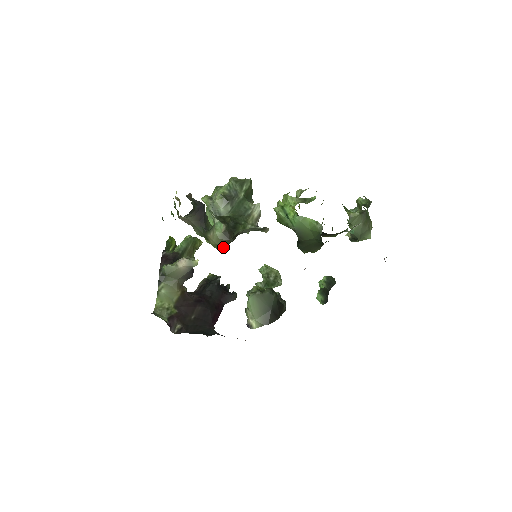
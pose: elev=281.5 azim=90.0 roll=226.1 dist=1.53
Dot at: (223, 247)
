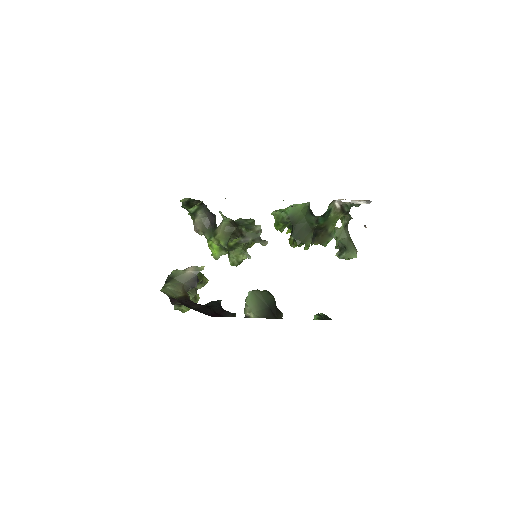
Dot at: (228, 239)
